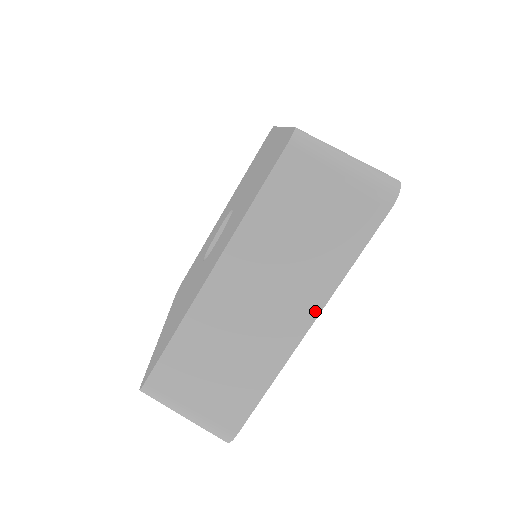
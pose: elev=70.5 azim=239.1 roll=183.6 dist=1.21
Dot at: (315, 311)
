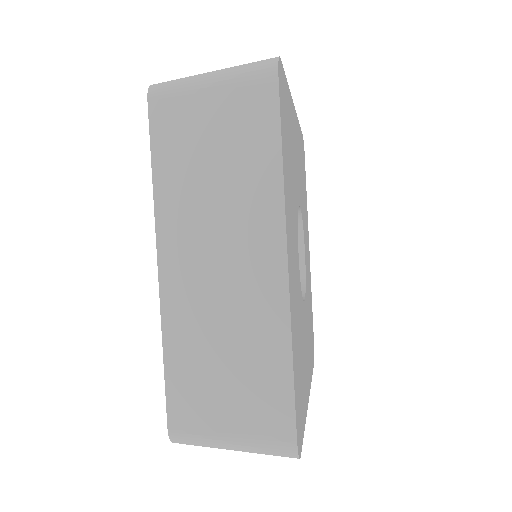
Dot at: occluded
